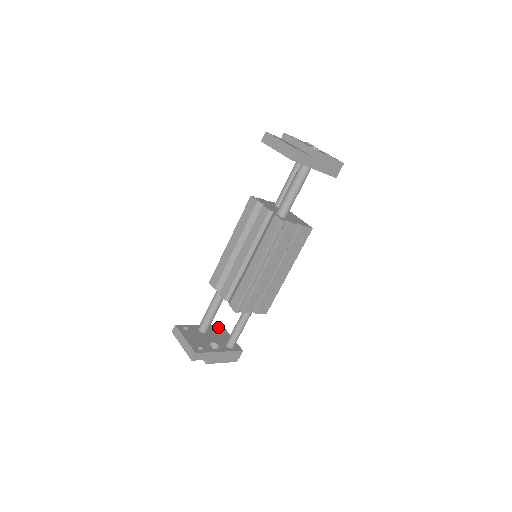
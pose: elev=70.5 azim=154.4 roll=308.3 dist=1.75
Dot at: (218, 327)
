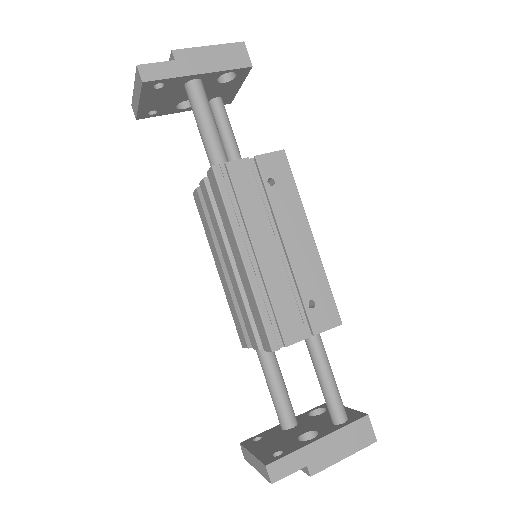
Dot at: (321, 407)
